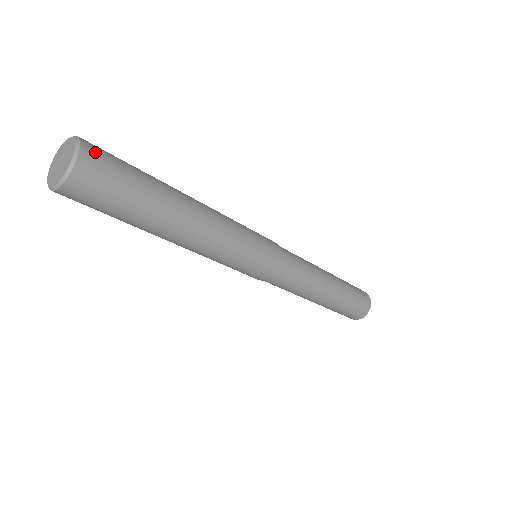
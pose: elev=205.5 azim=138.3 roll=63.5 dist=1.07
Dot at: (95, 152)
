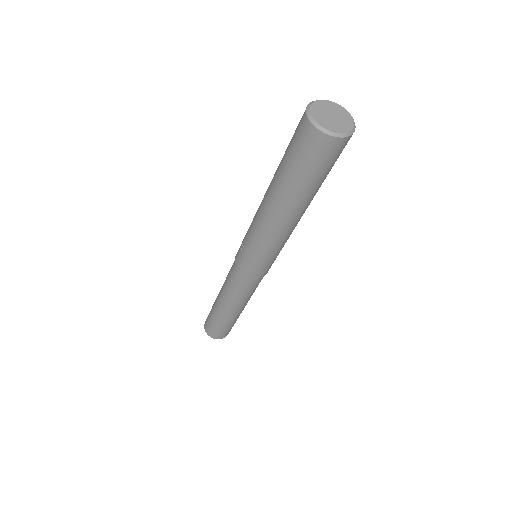
Dot at: occluded
